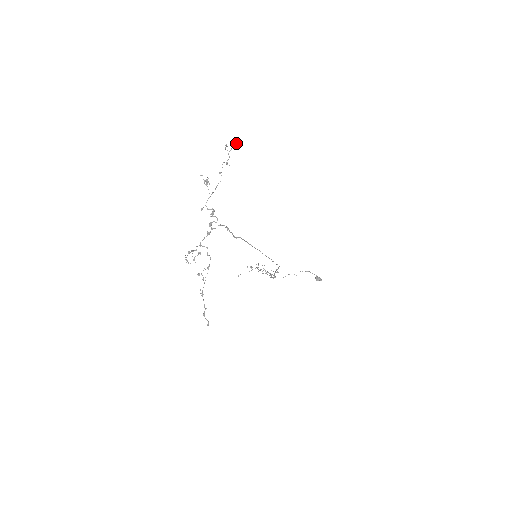
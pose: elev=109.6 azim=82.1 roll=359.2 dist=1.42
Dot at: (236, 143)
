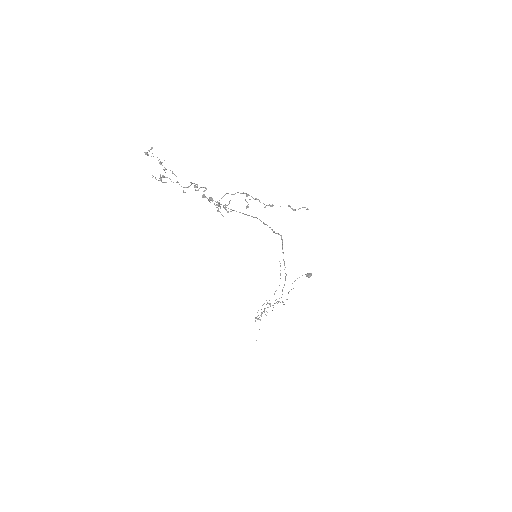
Dot at: (151, 148)
